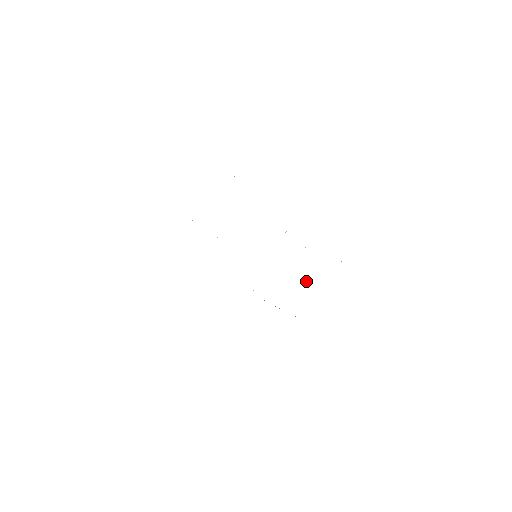
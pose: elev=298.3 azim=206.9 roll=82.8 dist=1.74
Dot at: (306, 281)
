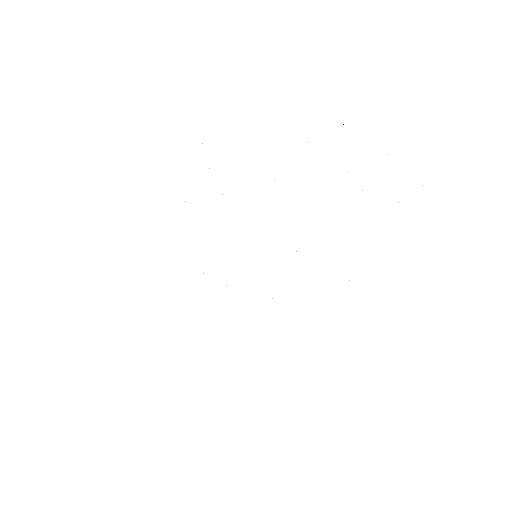
Dot at: occluded
